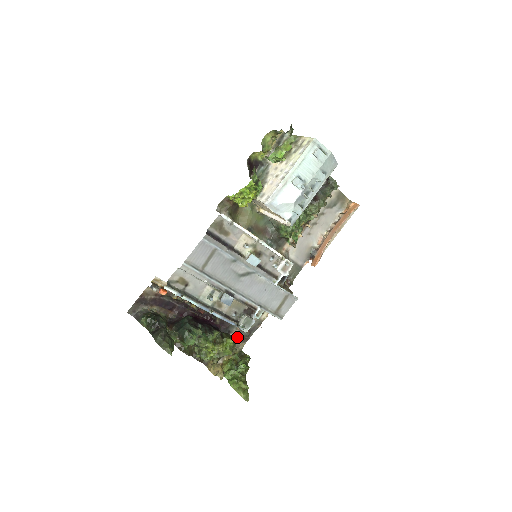
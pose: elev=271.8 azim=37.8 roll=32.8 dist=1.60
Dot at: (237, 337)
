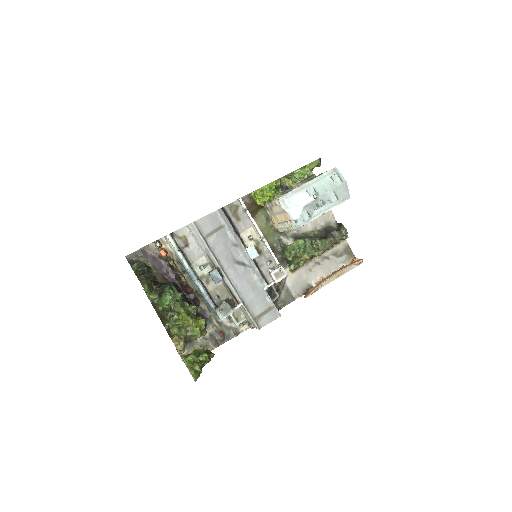
Dot at: (210, 336)
